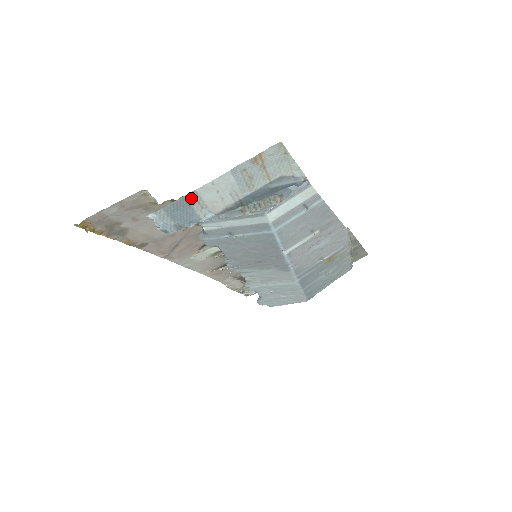
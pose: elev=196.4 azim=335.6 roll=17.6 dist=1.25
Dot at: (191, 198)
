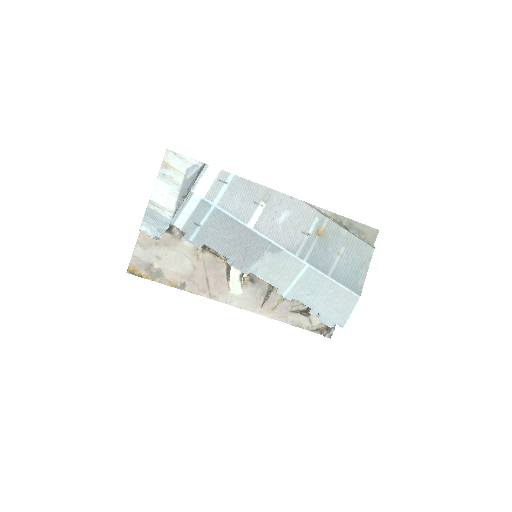
Dot at: (152, 206)
